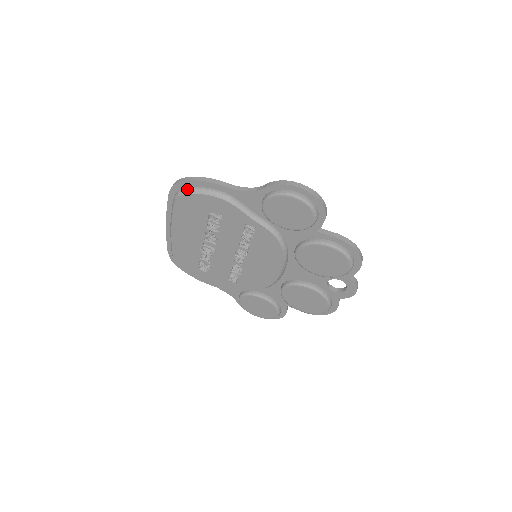
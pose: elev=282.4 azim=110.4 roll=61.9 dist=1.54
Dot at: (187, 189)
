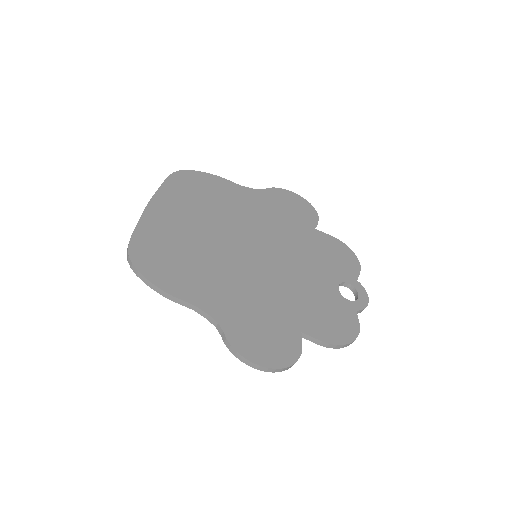
Dot at: occluded
